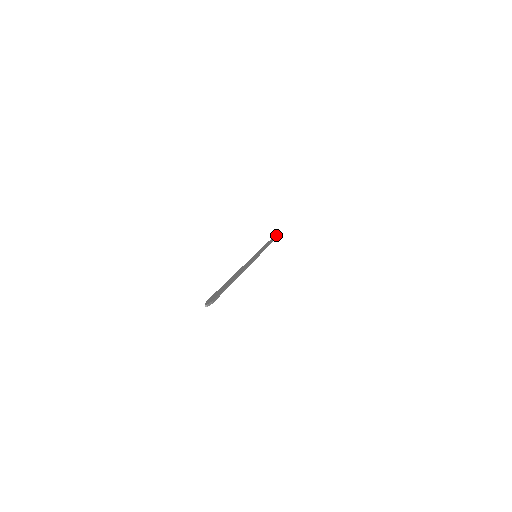
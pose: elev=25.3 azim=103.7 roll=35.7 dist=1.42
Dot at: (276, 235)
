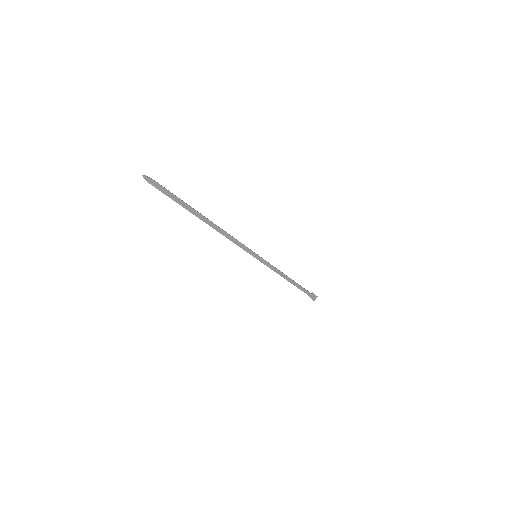
Dot at: (312, 296)
